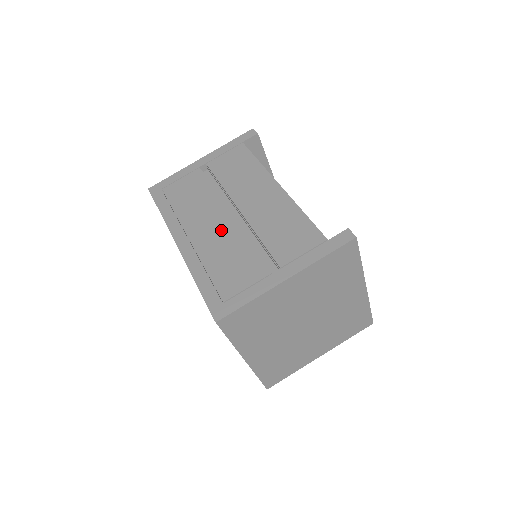
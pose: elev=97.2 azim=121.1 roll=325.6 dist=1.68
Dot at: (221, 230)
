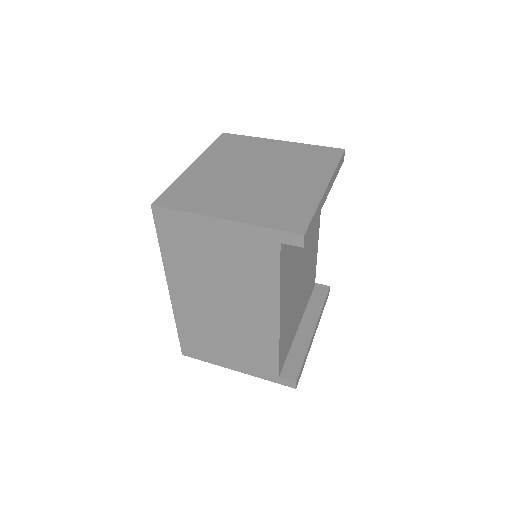
Dot at: occluded
